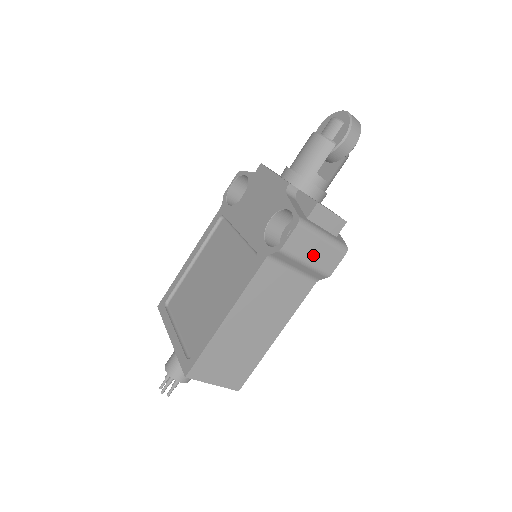
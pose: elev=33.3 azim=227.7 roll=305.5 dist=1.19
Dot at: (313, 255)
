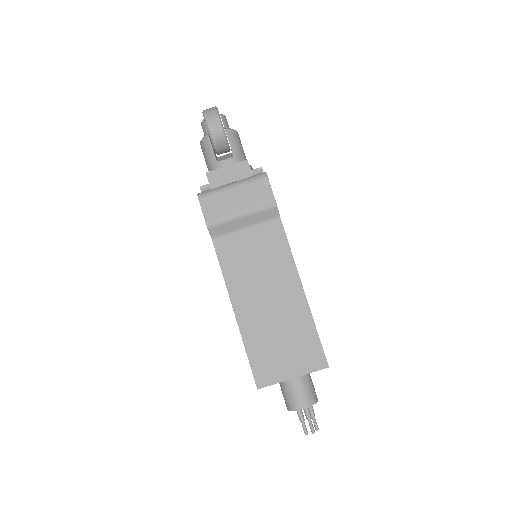
Dot at: (239, 204)
